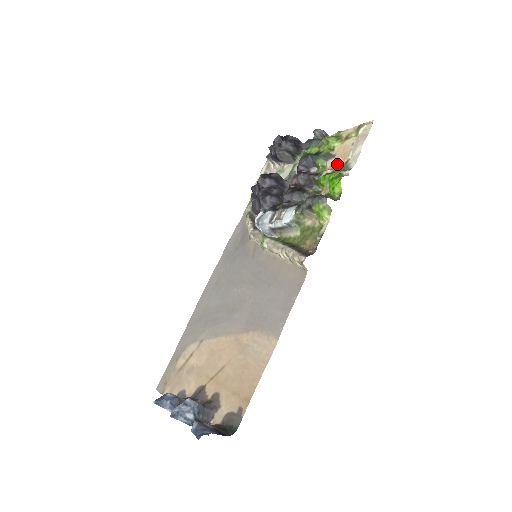
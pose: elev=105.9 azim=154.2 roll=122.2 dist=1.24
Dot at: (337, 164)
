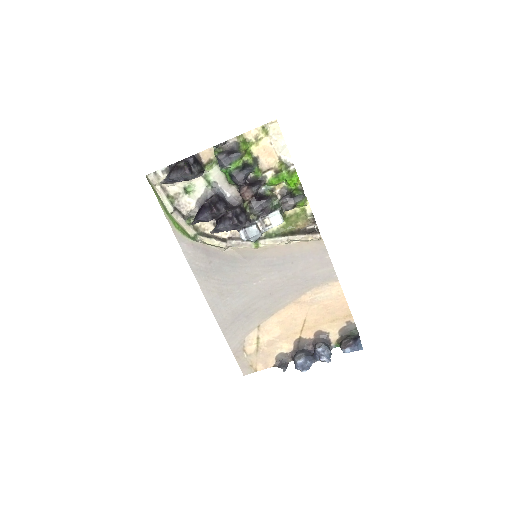
Dot at: (270, 163)
